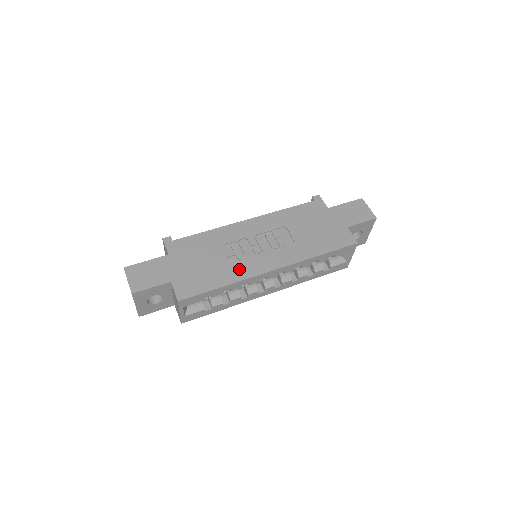
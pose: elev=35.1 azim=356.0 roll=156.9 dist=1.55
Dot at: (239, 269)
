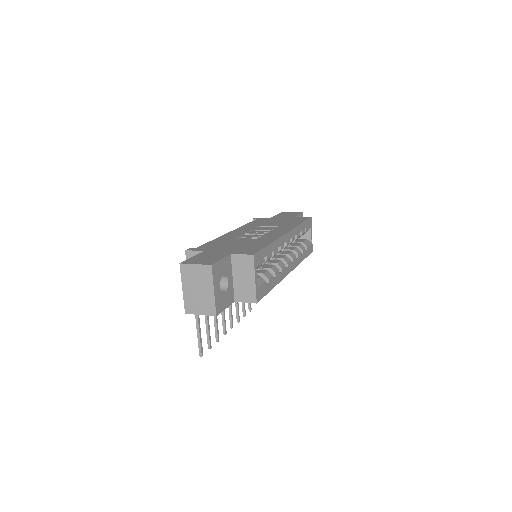
Dot at: (266, 238)
